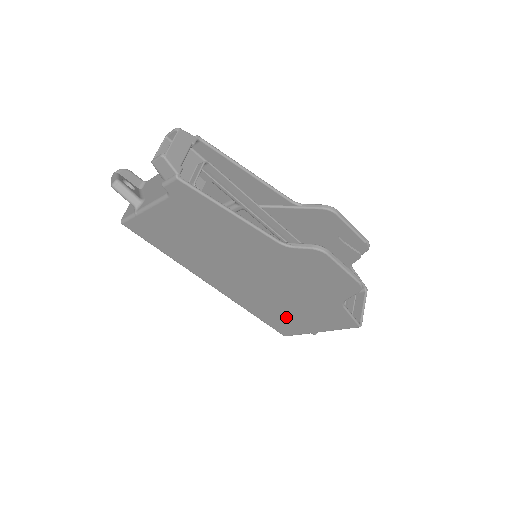
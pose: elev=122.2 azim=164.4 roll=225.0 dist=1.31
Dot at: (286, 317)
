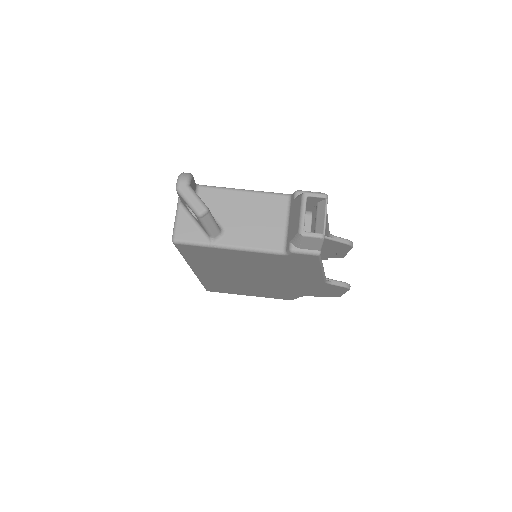
Dot at: (235, 289)
